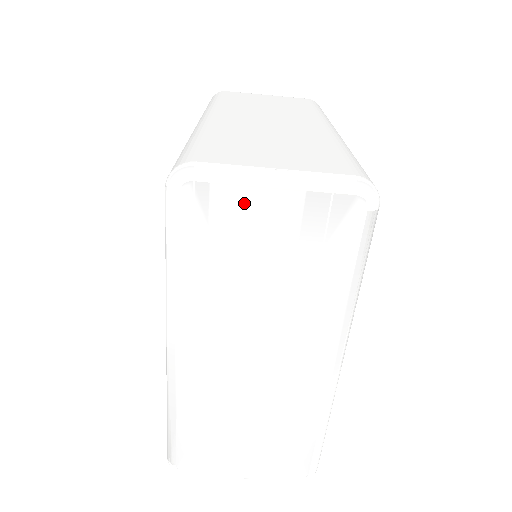
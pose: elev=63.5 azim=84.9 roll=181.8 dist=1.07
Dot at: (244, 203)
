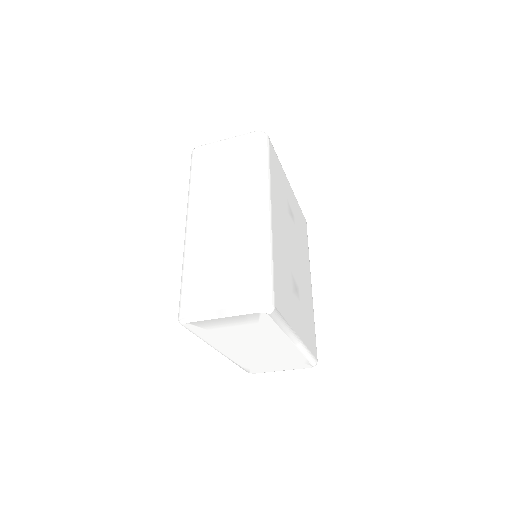
Dot at: (214, 322)
